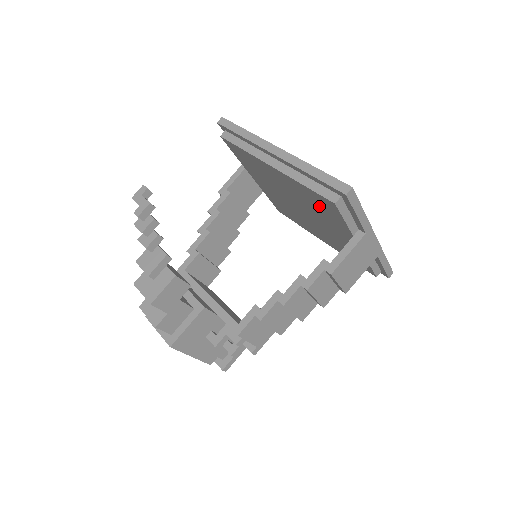
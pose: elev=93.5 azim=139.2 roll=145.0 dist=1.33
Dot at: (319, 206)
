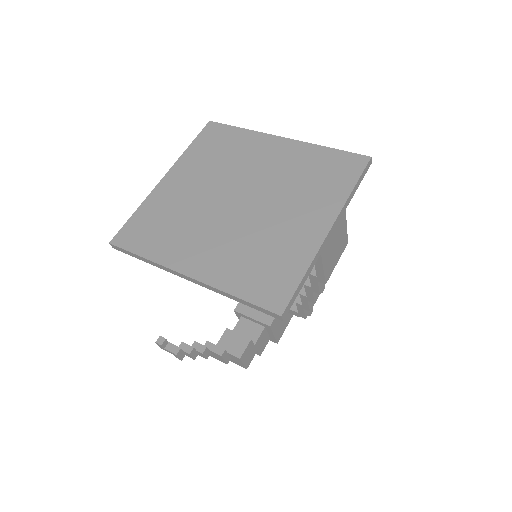
Dot at: occluded
